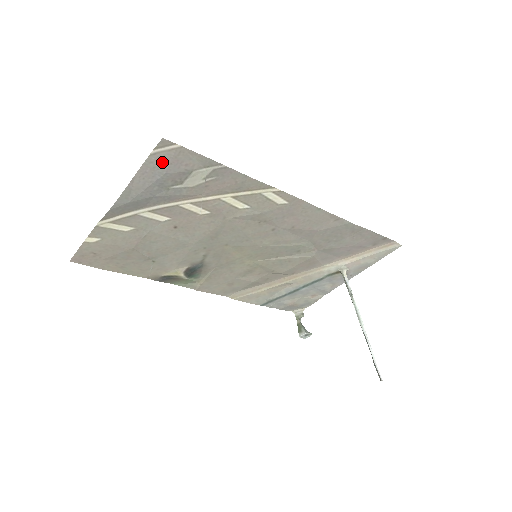
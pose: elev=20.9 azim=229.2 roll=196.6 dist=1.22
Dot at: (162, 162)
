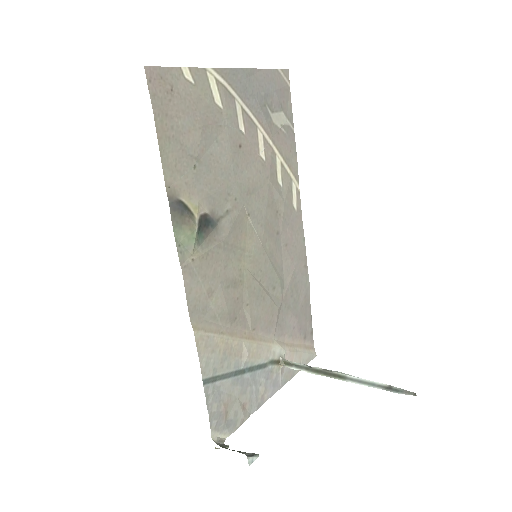
Dot at: (278, 82)
